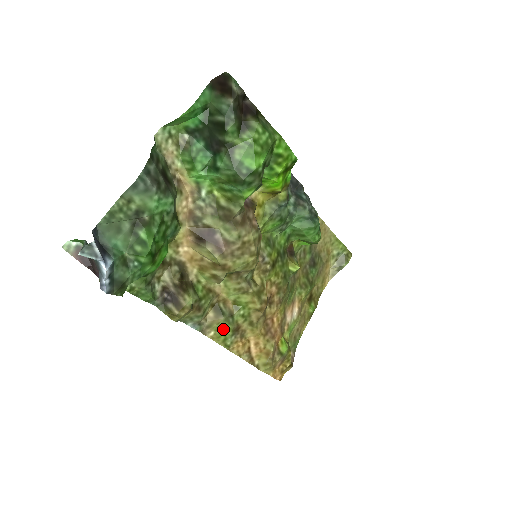
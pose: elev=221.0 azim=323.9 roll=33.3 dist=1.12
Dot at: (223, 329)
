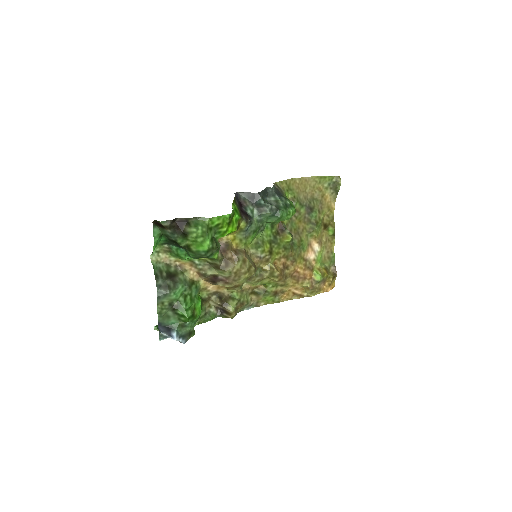
Dot at: (267, 299)
